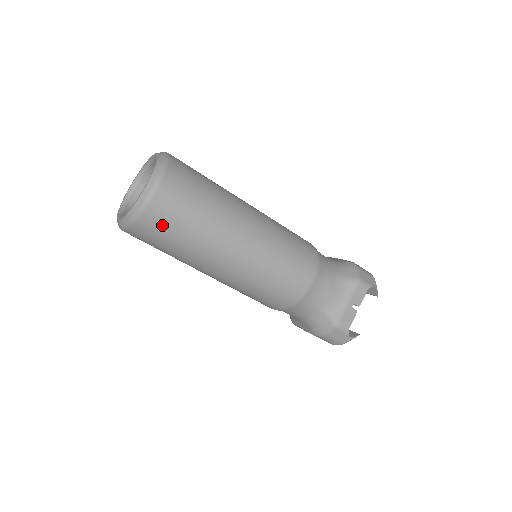
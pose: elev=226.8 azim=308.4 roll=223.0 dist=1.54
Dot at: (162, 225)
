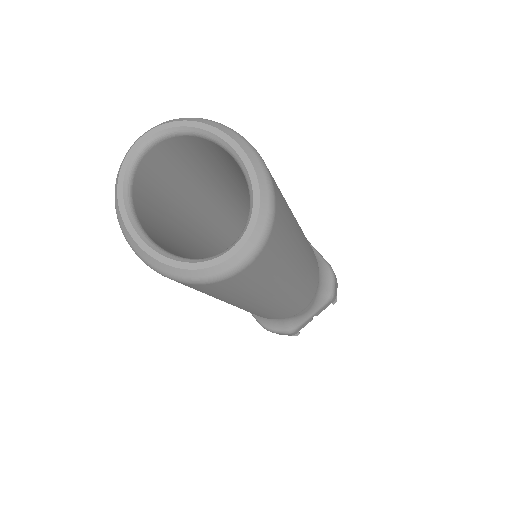
Dot at: (218, 290)
